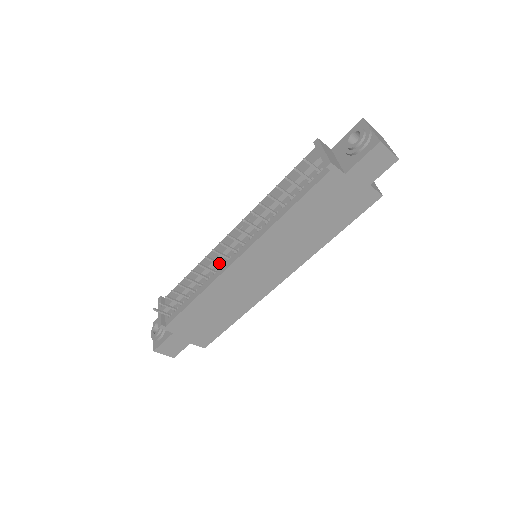
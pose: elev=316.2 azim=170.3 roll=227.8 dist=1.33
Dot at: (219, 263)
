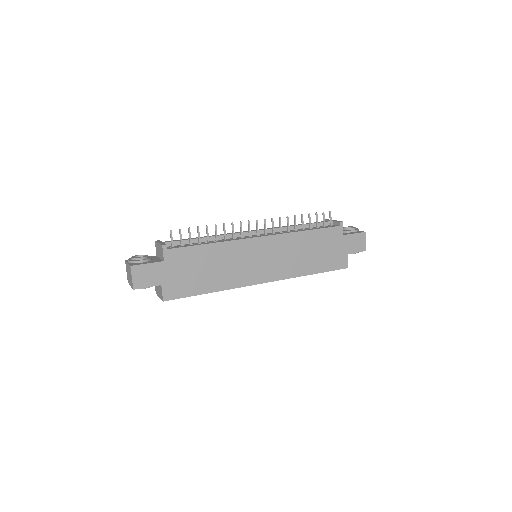
Dot at: (242, 234)
